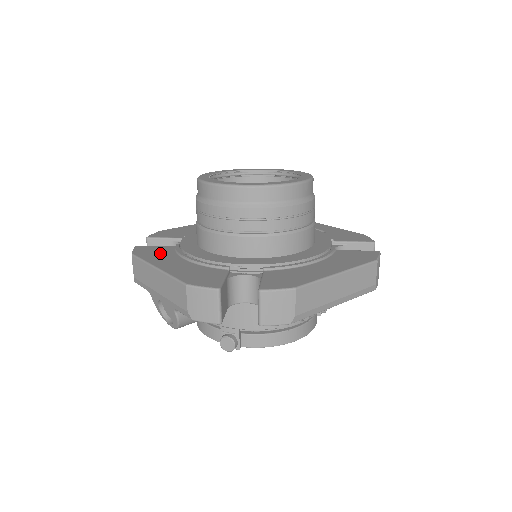
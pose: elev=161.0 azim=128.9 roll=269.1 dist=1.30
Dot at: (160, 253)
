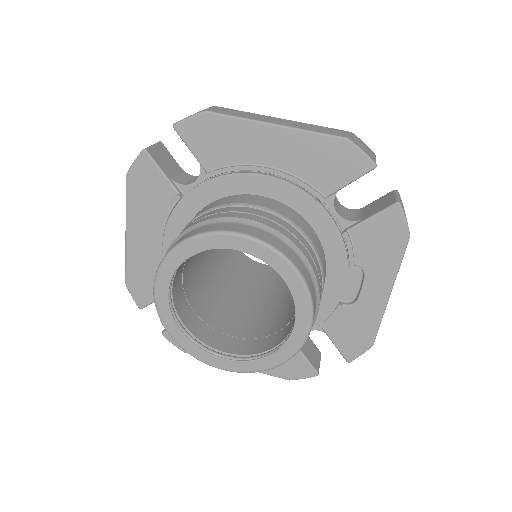
Dot at: (150, 201)
